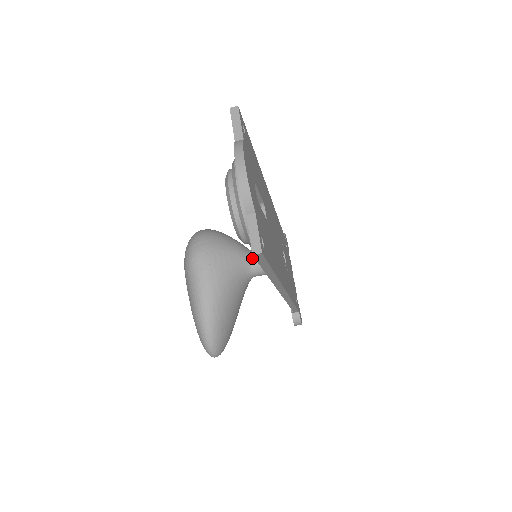
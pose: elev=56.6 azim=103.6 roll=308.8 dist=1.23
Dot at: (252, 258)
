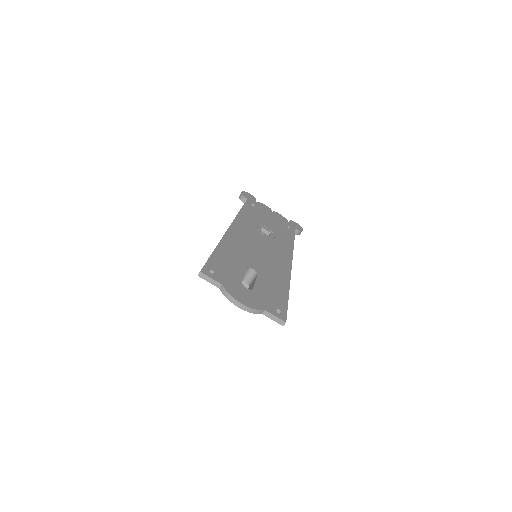
Dot at: occluded
